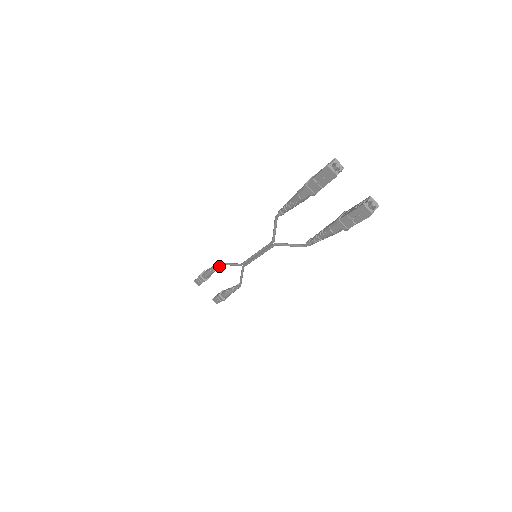
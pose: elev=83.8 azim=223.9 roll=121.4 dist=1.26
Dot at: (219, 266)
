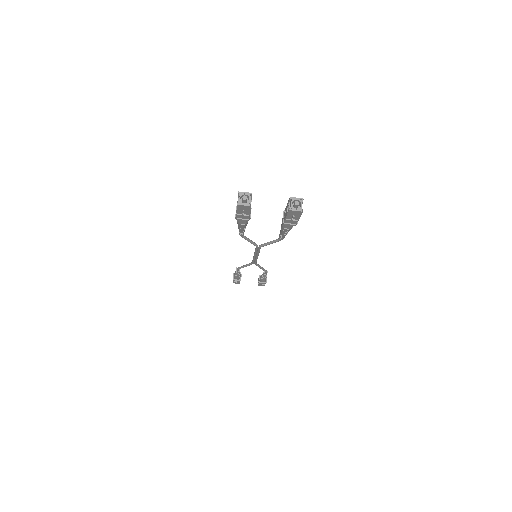
Dot at: (239, 269)
